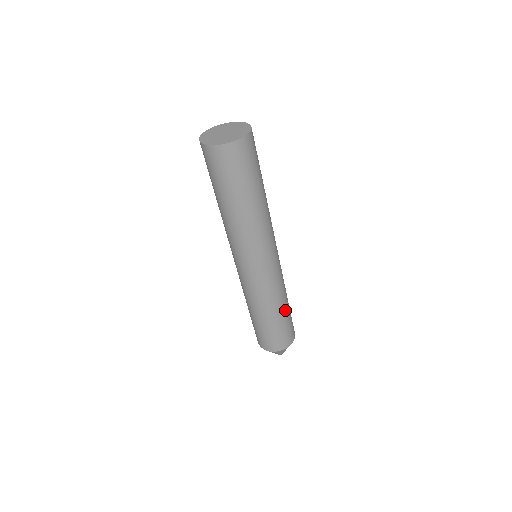
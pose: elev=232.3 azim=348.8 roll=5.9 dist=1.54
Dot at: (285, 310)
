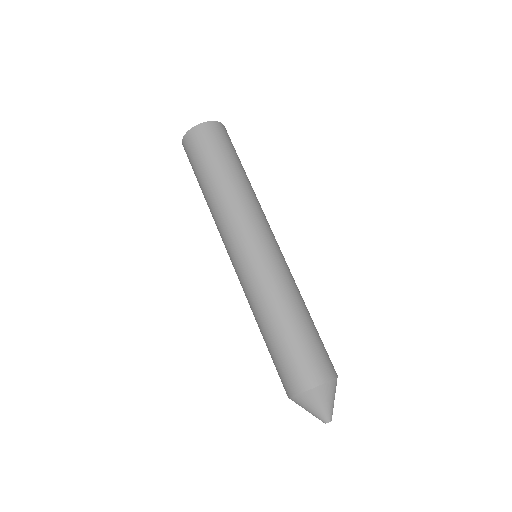
Dot at: (310, 317)
